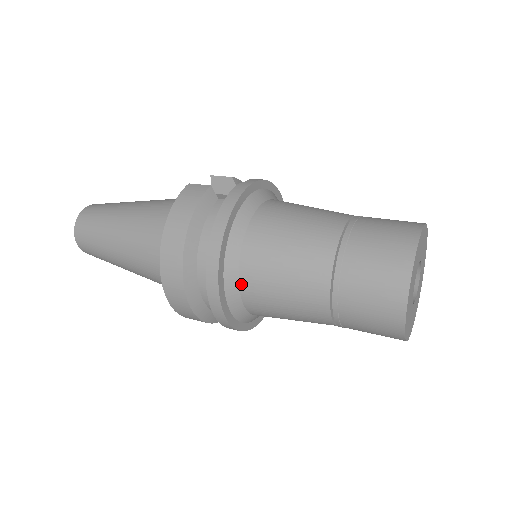
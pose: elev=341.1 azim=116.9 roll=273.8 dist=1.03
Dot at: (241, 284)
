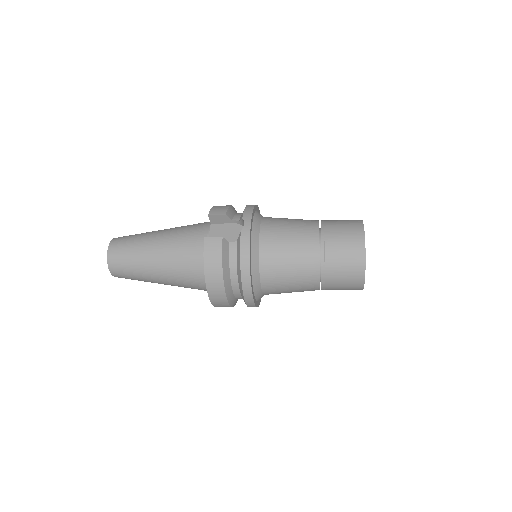
Dot at: (263, 290)
